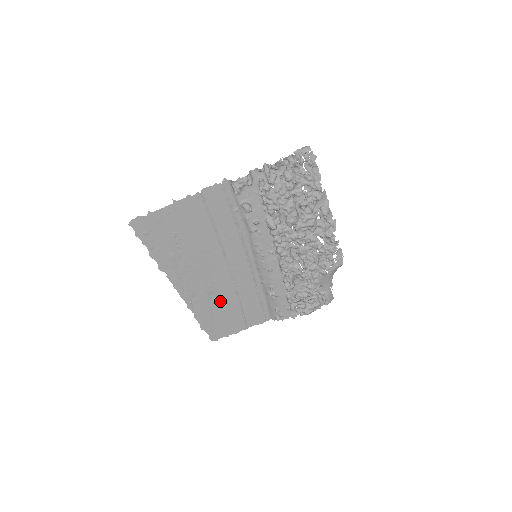
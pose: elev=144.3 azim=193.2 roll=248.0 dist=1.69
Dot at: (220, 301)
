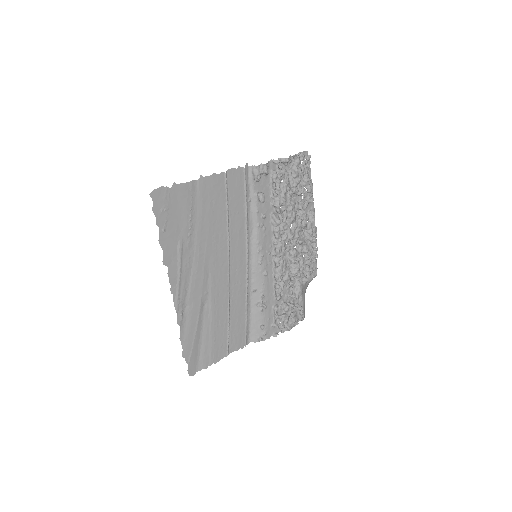
Dot at: (211, 314)
